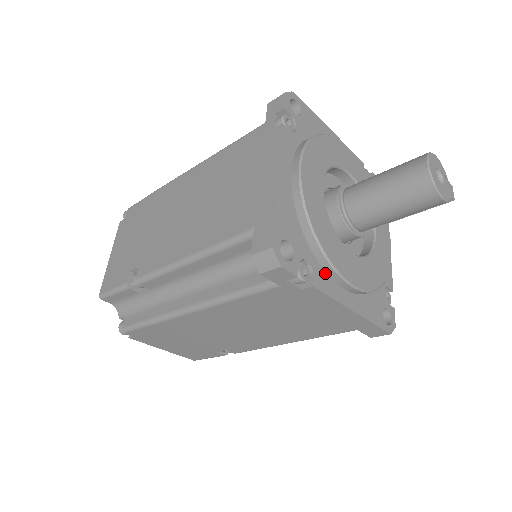
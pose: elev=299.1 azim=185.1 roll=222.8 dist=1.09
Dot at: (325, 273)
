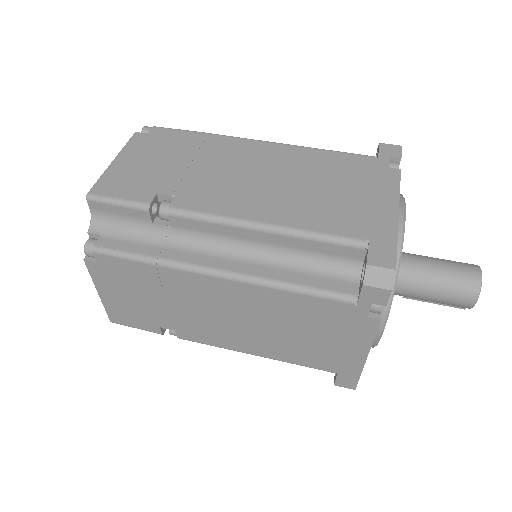
Dot at: occluded
